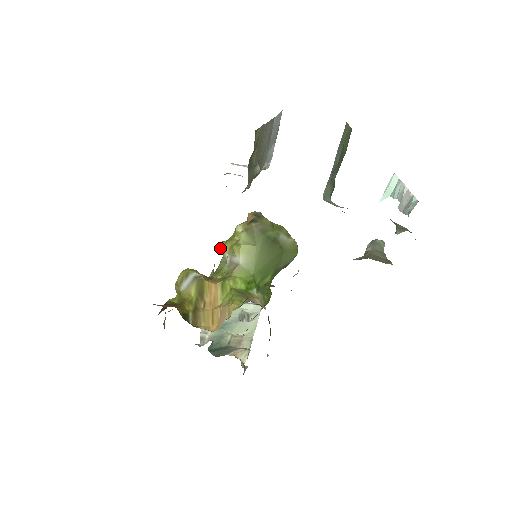
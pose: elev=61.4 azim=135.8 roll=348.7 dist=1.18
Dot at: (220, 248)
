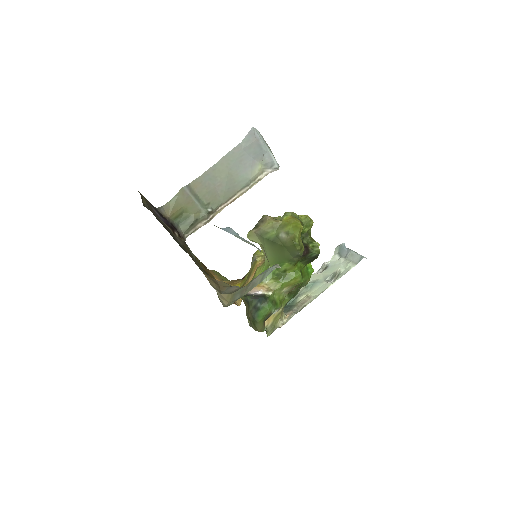
Dot at: occluded
